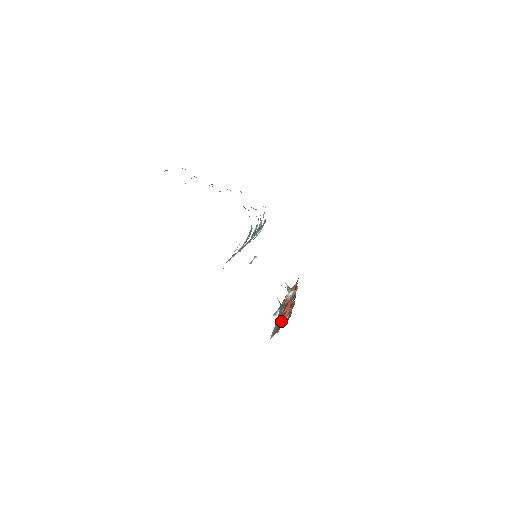
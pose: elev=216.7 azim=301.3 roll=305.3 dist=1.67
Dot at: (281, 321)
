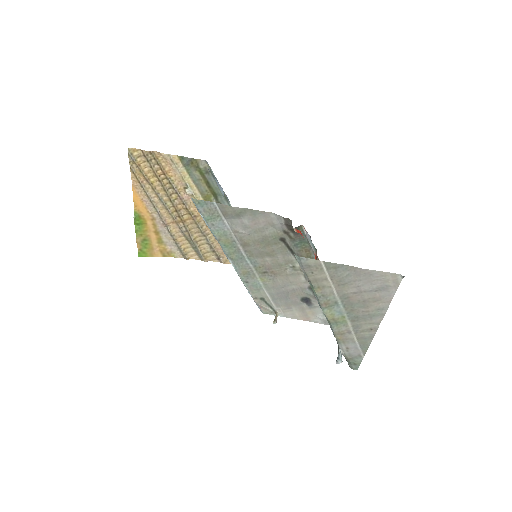
Dot at: occluded
